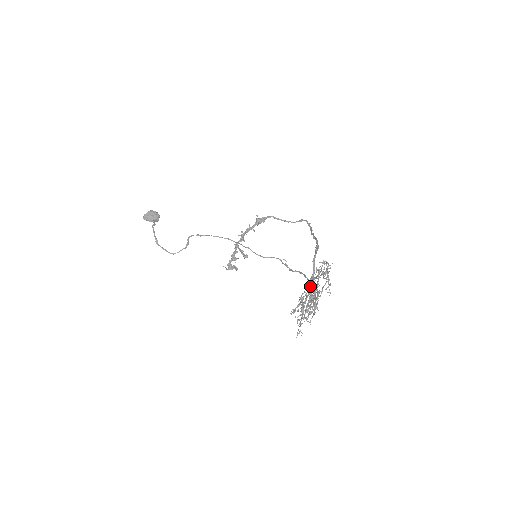
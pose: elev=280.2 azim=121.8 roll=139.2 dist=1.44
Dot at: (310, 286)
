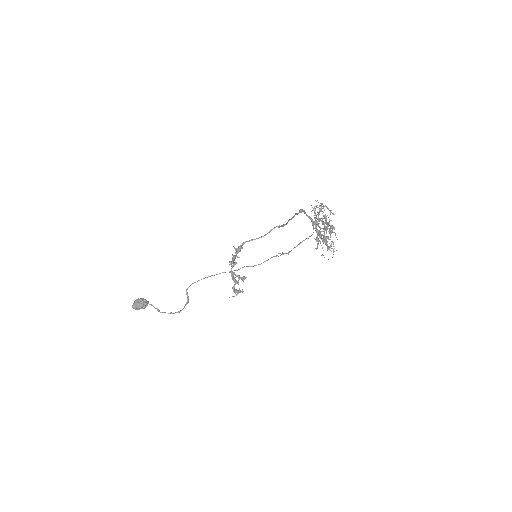
Dot at: (317, 225)
